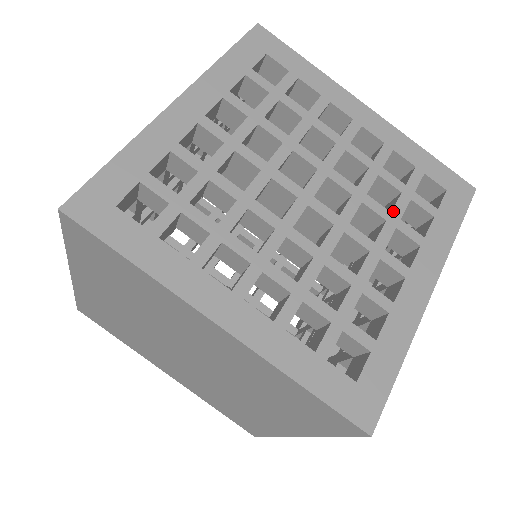
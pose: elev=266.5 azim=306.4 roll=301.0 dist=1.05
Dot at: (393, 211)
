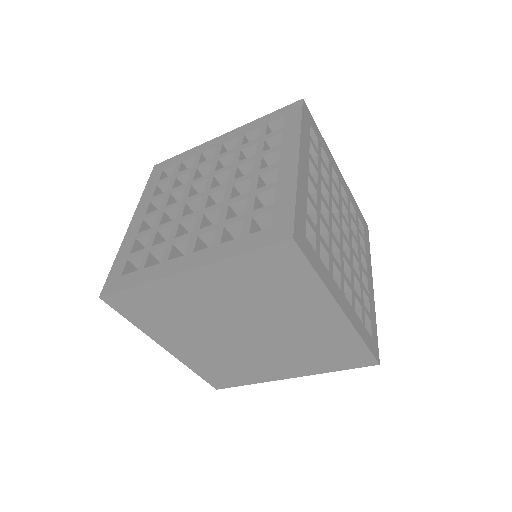
Dot at: (358, 239)
